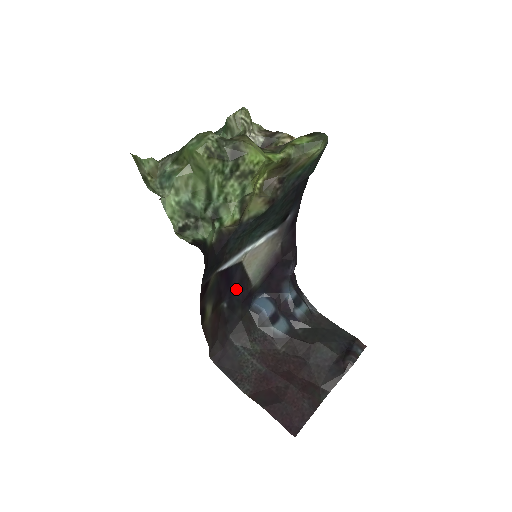
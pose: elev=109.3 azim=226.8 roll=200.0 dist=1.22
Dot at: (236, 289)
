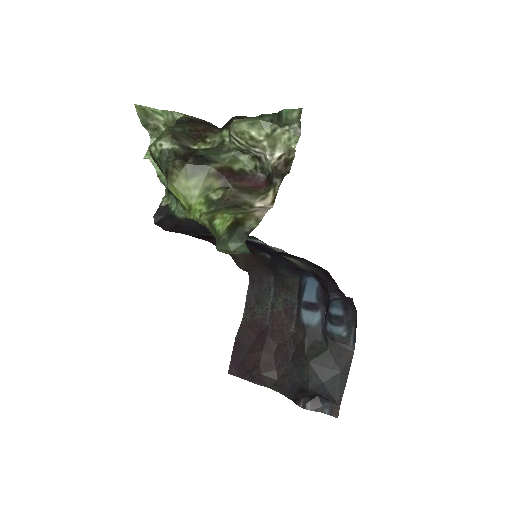
Dot at: (277, 256)
